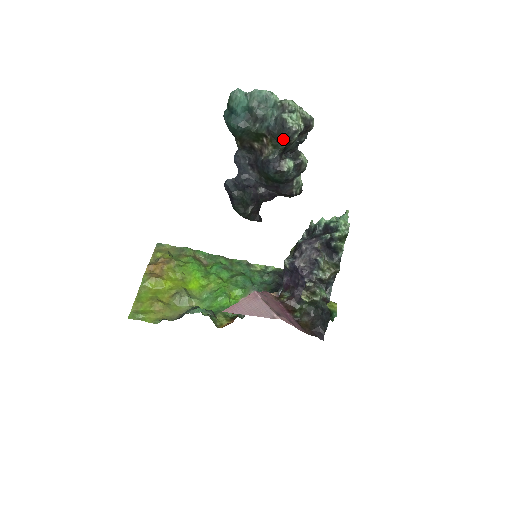
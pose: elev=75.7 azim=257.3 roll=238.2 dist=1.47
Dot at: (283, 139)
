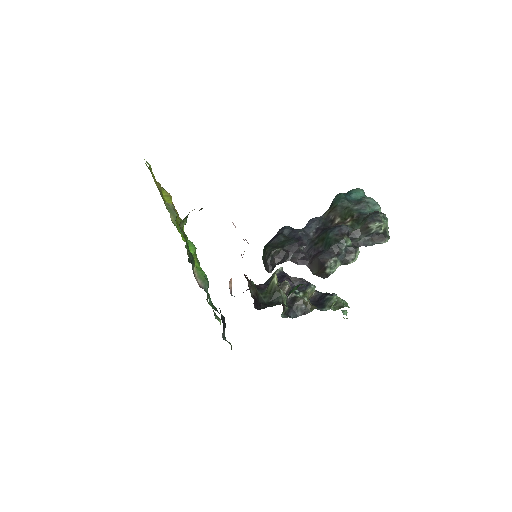
Dot at: (367, 218)
